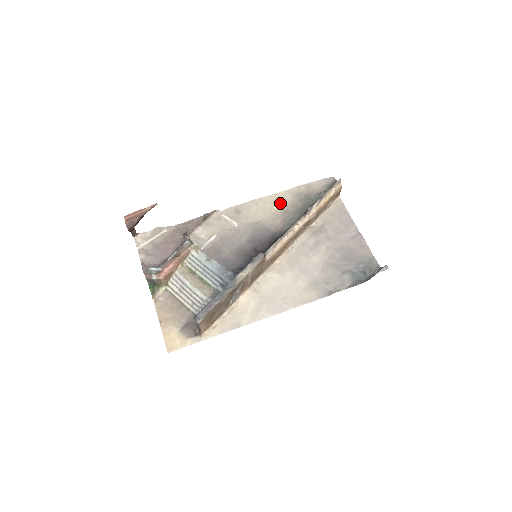
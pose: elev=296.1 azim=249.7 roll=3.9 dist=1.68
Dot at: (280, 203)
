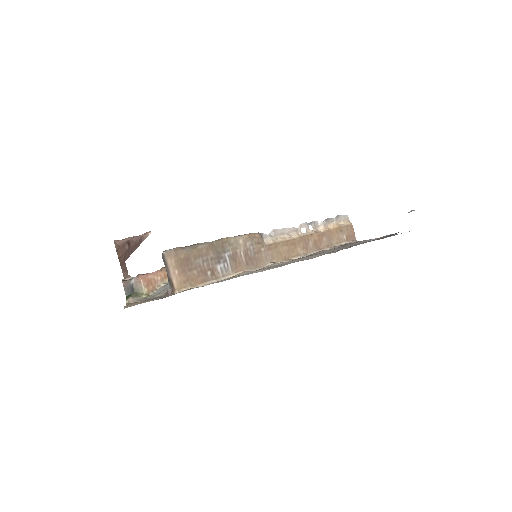
Dot at: occluded
